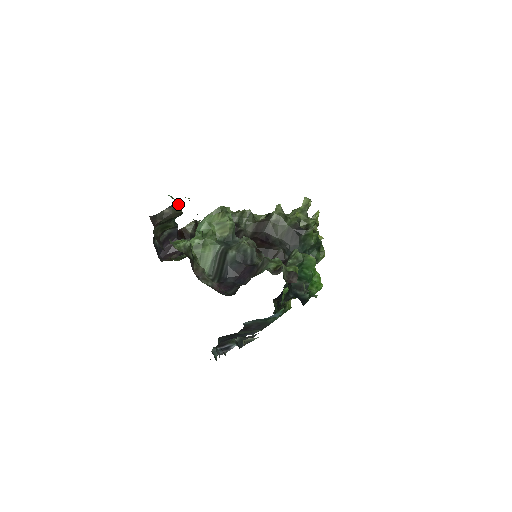
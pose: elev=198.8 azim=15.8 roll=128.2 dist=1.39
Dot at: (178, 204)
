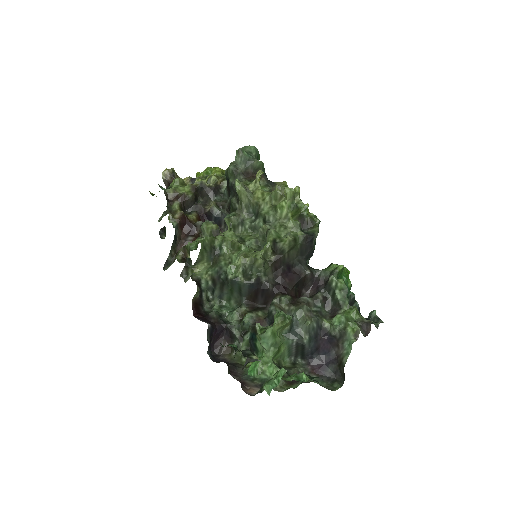
Dot at: occluded
